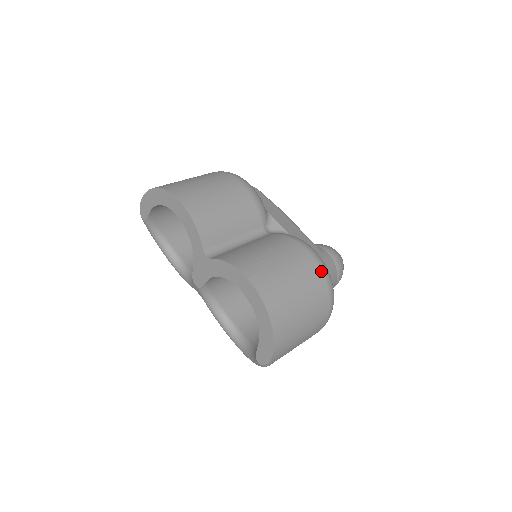
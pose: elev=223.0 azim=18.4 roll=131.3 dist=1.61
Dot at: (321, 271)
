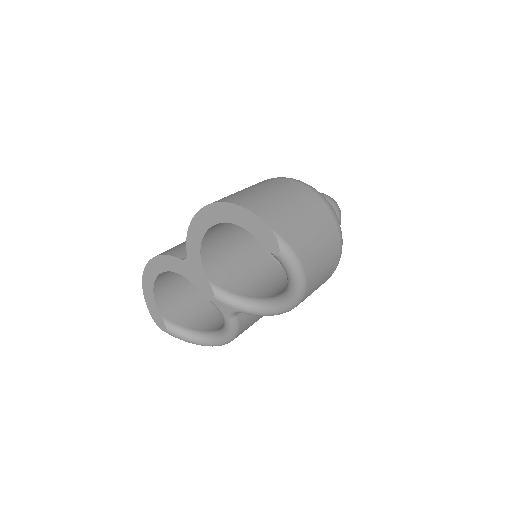
Dot at: occluded
